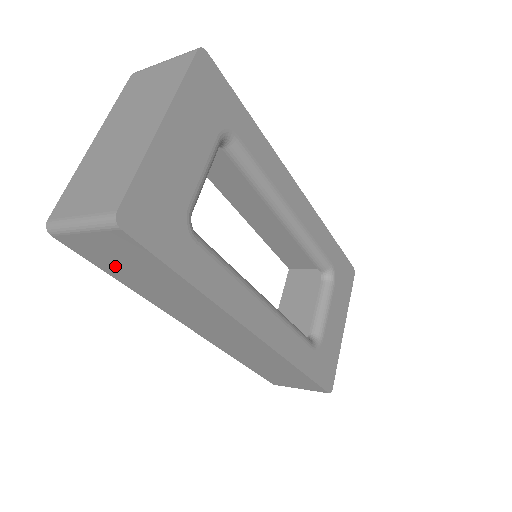
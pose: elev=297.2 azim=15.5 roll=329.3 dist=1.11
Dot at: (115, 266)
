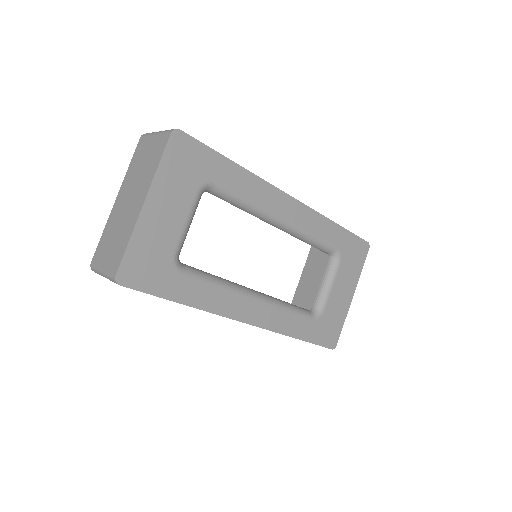
Dot at: occluded
